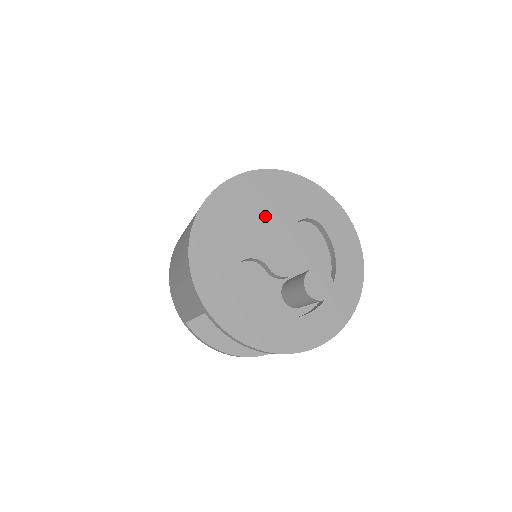
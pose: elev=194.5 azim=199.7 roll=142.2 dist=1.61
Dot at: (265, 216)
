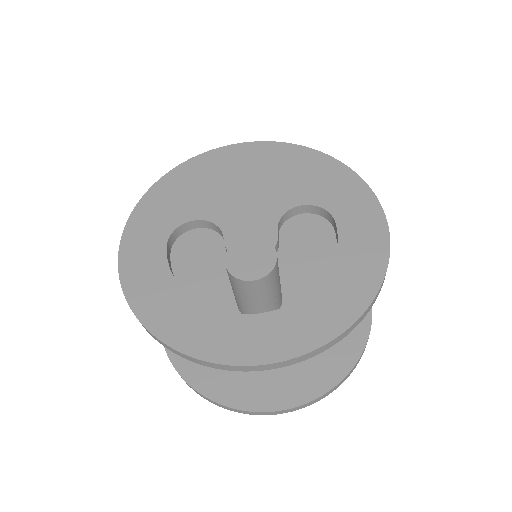
Dot at: (260, 187)
